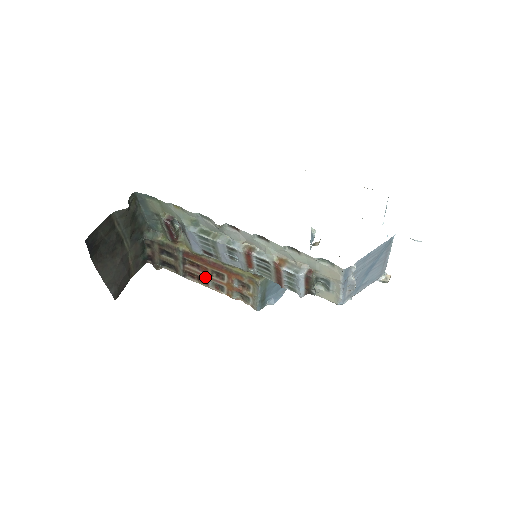
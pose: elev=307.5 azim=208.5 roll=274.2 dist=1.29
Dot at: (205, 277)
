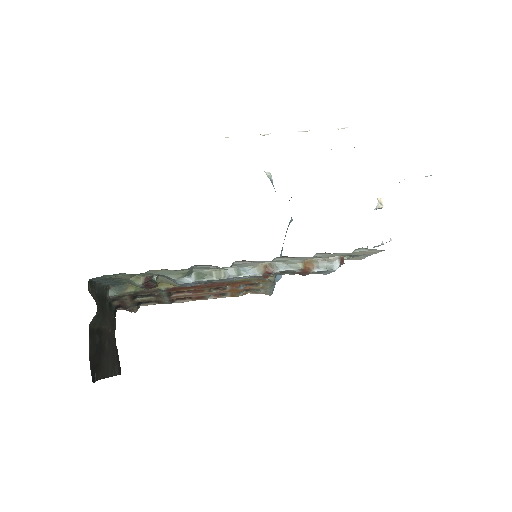
Dot at: (200, 295)
